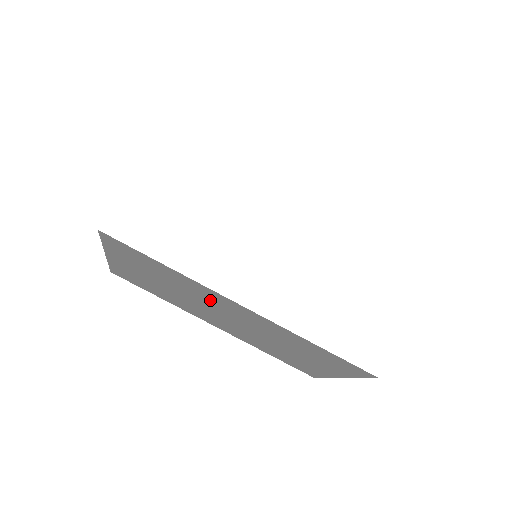
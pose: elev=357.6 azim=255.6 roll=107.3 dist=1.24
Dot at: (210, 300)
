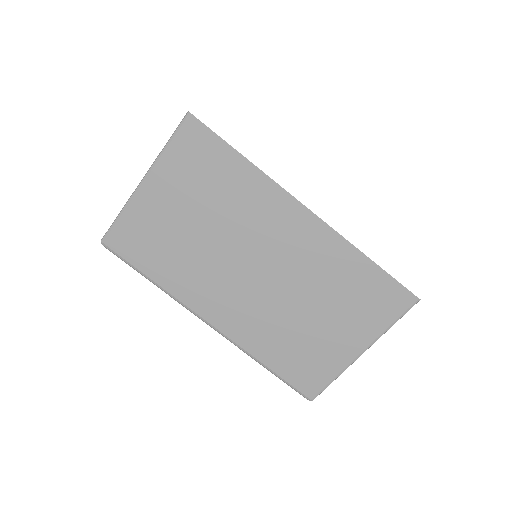
Dot at: (260, 224)
